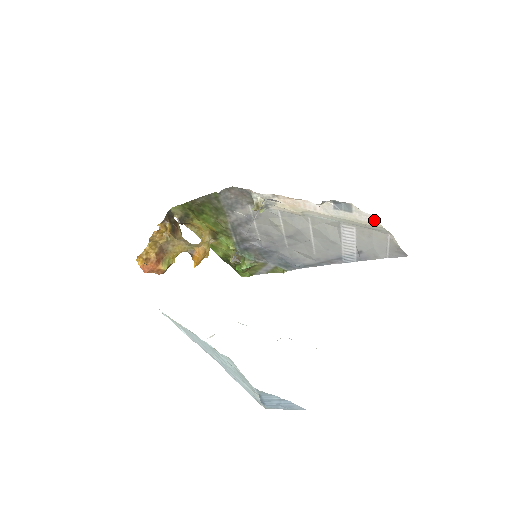
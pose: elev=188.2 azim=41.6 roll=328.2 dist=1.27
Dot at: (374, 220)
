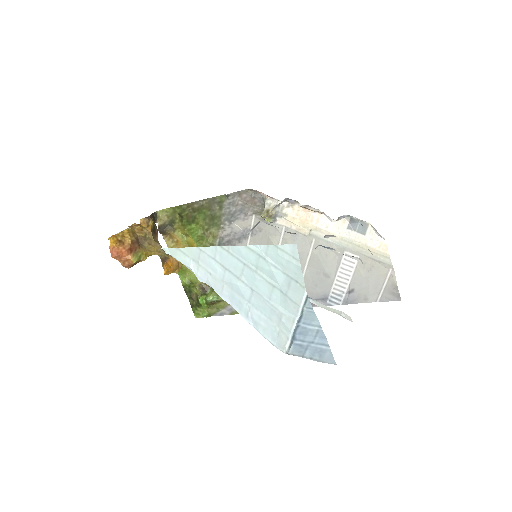
Dot at: (384, 247)
